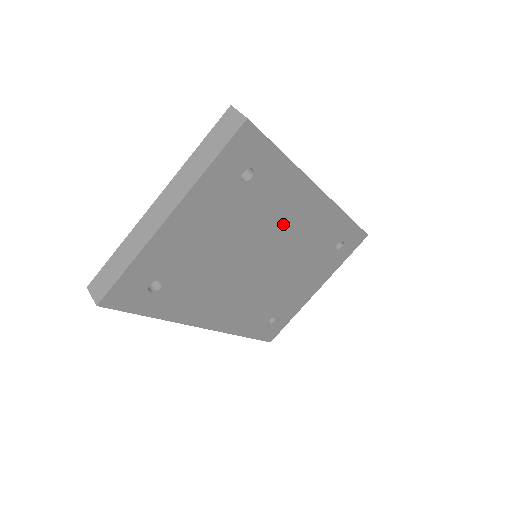
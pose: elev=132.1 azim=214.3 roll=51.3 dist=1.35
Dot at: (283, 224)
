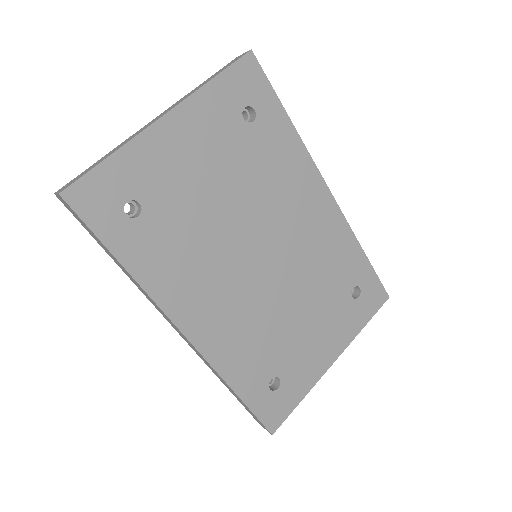
Dot at: (287, 210)
